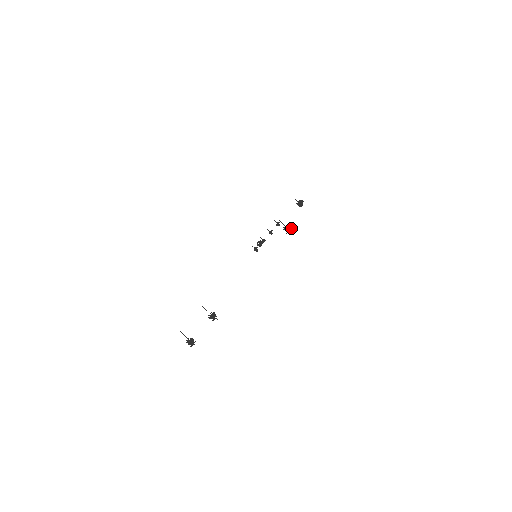
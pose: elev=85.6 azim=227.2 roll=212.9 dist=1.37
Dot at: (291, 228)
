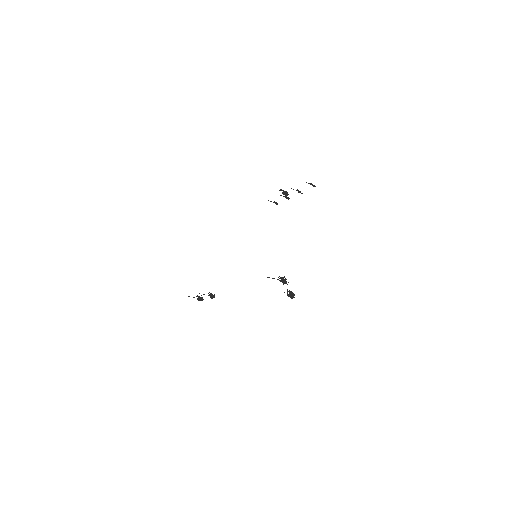
Dot at: occluded
